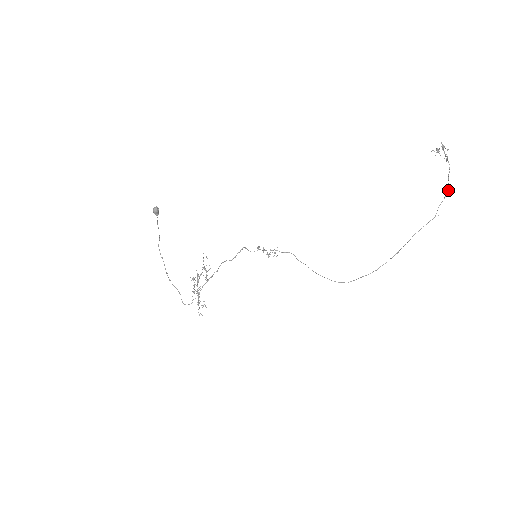
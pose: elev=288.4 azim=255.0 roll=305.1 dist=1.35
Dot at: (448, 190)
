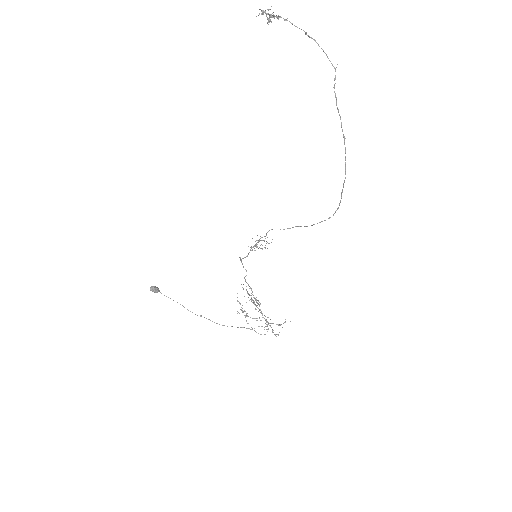
Dot at: occluded
